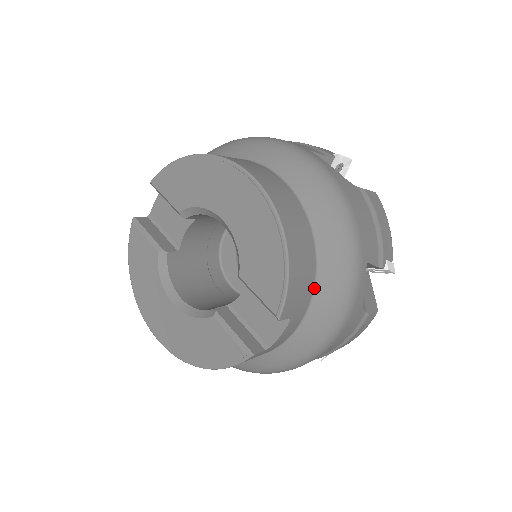
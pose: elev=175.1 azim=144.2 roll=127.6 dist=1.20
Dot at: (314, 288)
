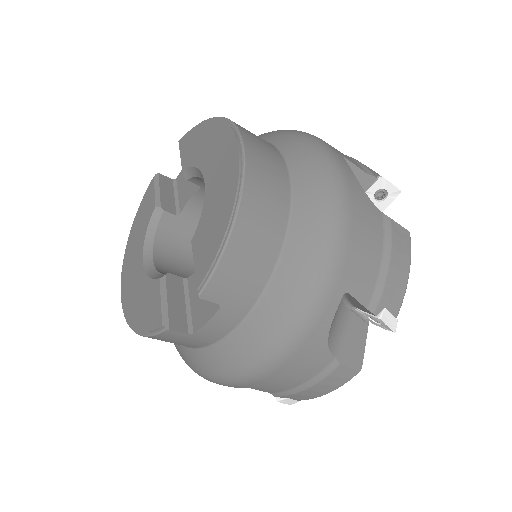
Dot at: (265, 288)
